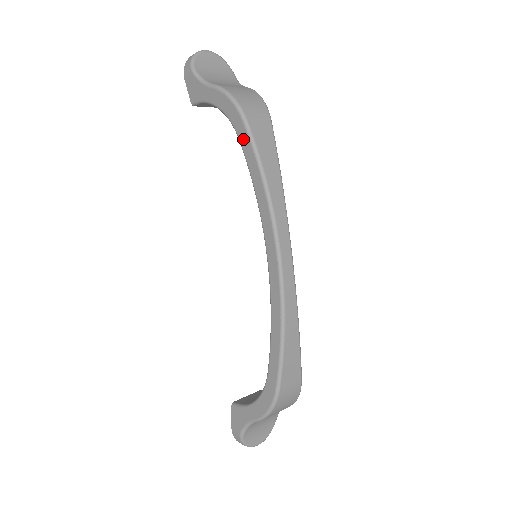
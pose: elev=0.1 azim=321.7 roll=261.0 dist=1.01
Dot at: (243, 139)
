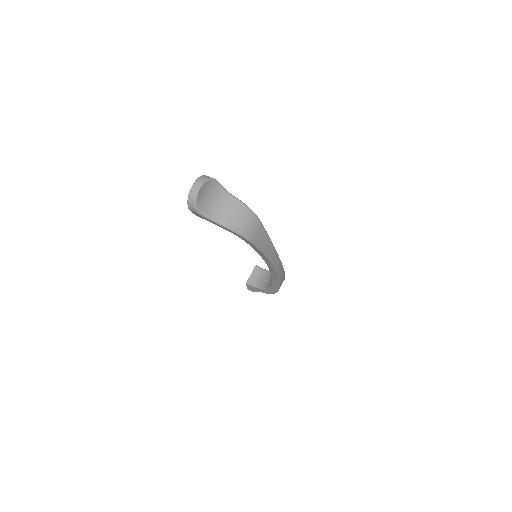
Dot at: (250, 244)
